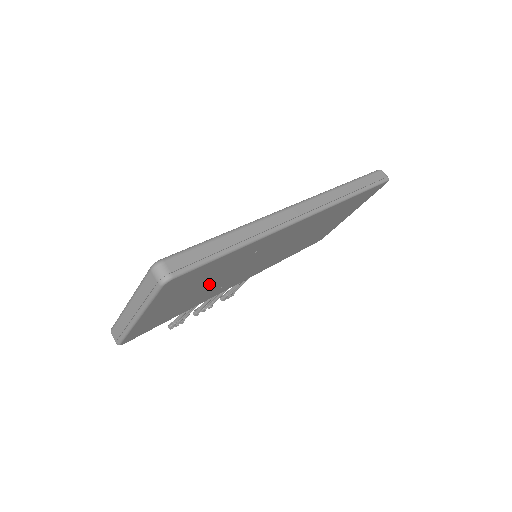
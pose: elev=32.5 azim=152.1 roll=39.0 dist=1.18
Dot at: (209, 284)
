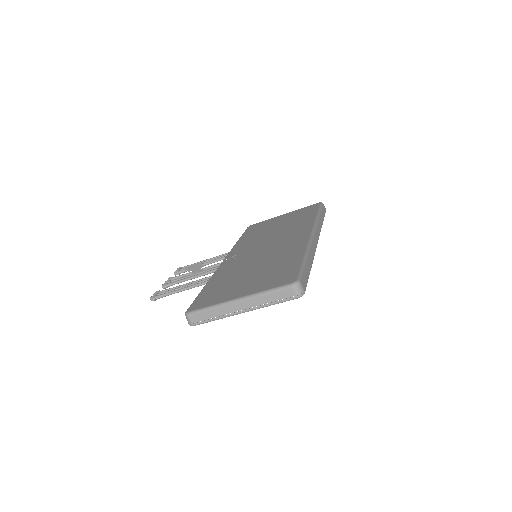
Dot at: occluded
